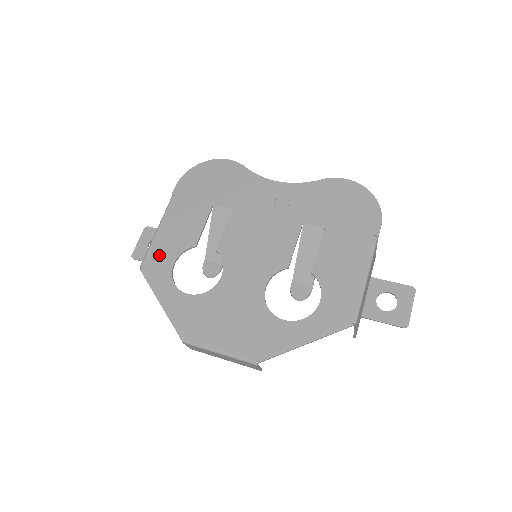
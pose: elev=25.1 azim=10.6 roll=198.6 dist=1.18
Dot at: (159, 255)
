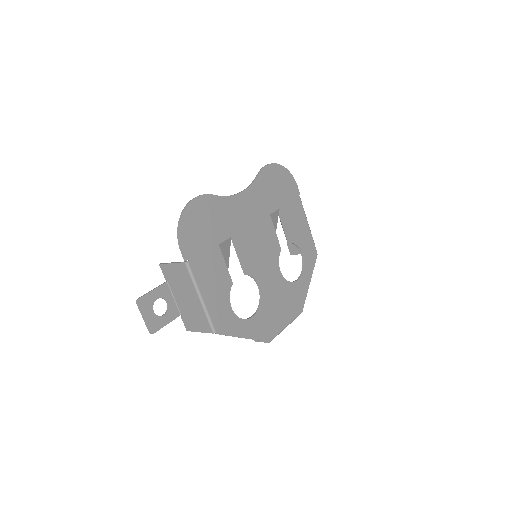
Dot at: (219, 312)
